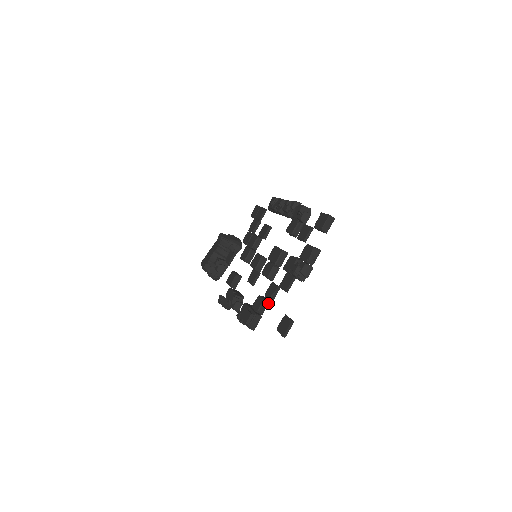
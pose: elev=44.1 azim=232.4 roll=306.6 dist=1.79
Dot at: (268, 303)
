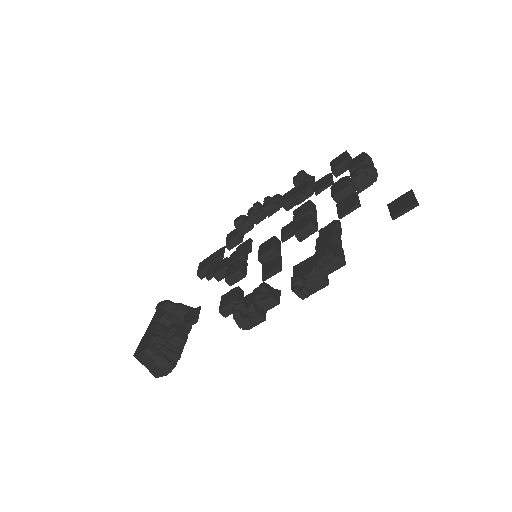
Dot at: (339, 233)
